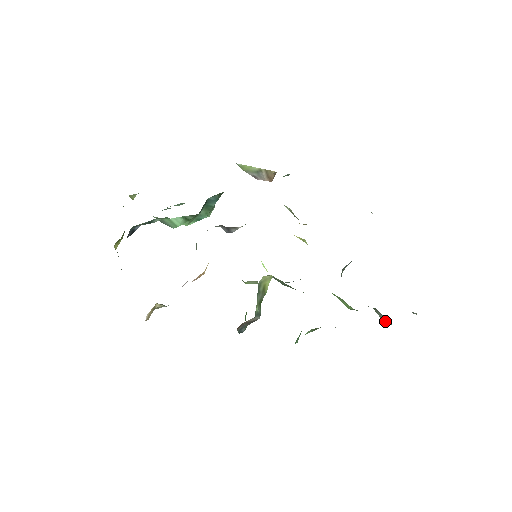
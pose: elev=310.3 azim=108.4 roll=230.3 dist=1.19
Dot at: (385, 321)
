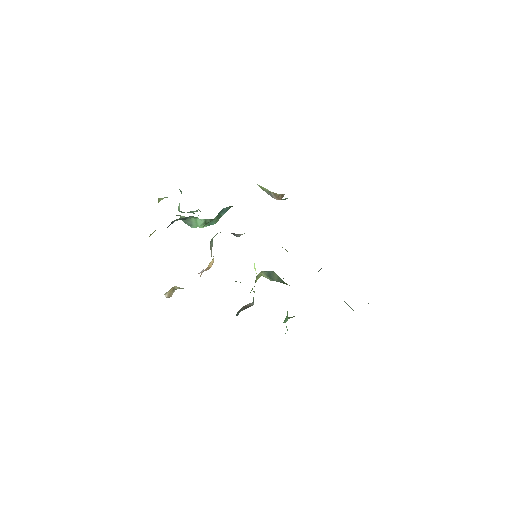
Dot at: (350, 307)
